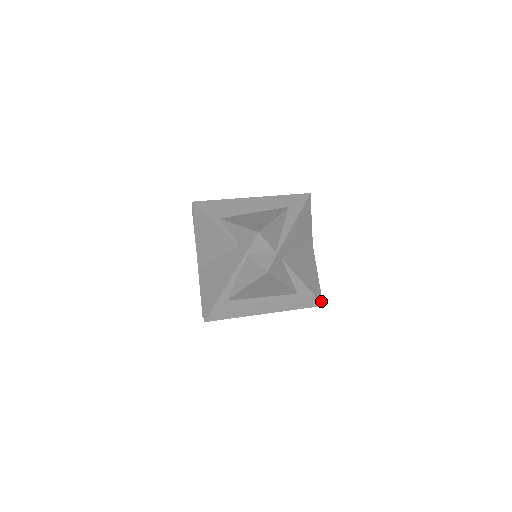
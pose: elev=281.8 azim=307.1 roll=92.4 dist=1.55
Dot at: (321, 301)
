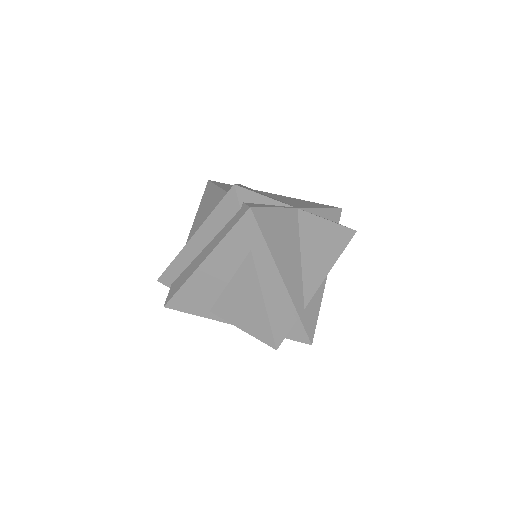
Dot at: (352, 233)
